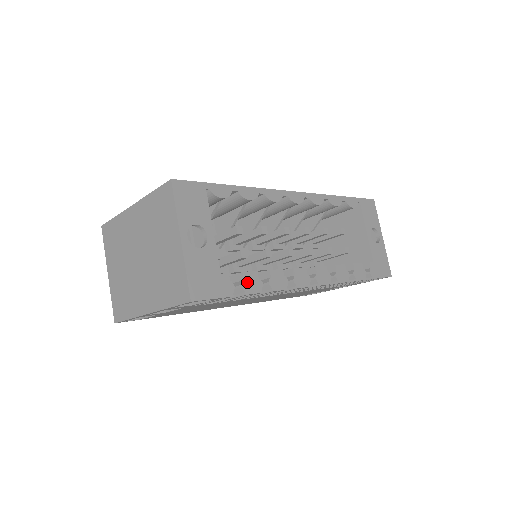
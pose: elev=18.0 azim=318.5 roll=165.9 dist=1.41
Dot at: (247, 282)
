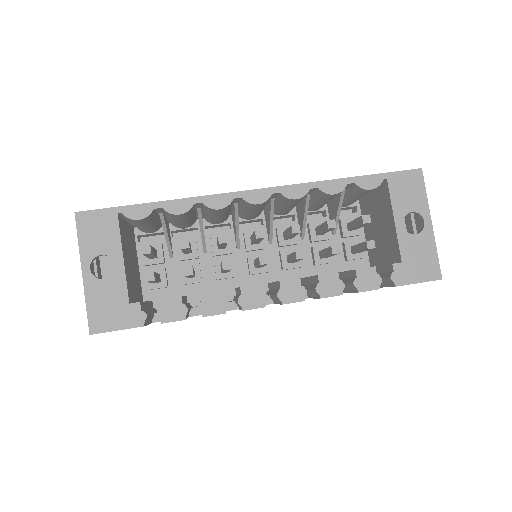
Dot at: (165, 309)
